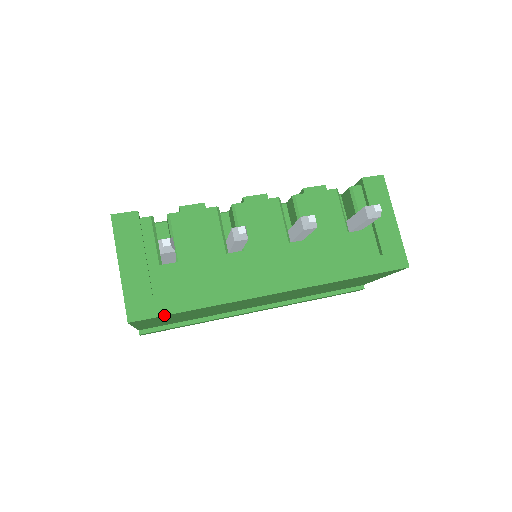
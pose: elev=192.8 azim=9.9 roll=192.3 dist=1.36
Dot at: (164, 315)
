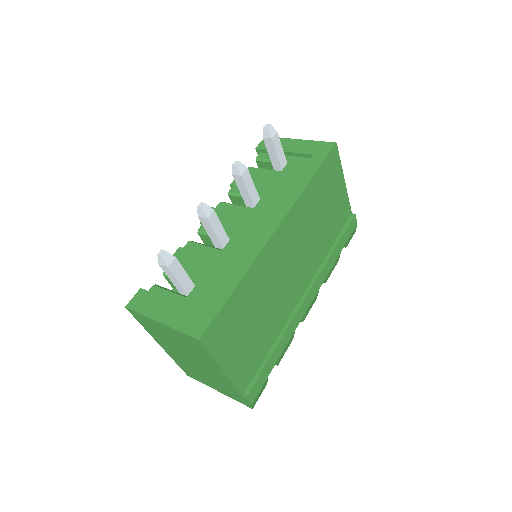
Dot at: (219, 311)
